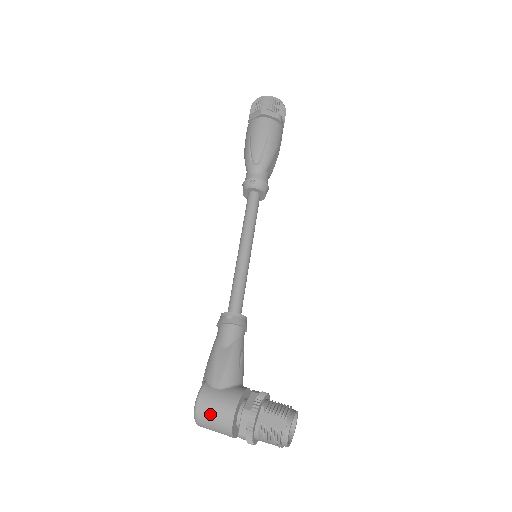
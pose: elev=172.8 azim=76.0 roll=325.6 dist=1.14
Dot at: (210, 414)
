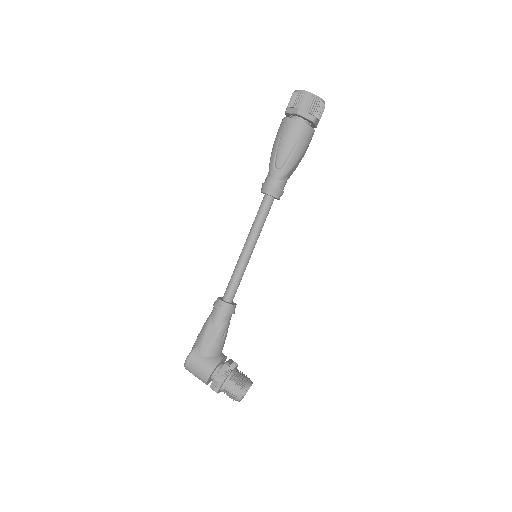
Dot at: (194, 370)
